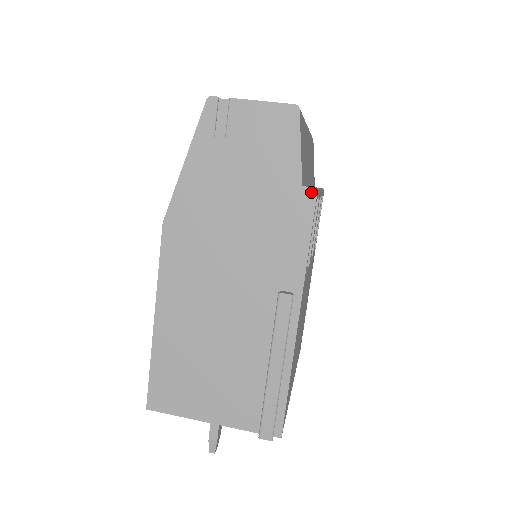
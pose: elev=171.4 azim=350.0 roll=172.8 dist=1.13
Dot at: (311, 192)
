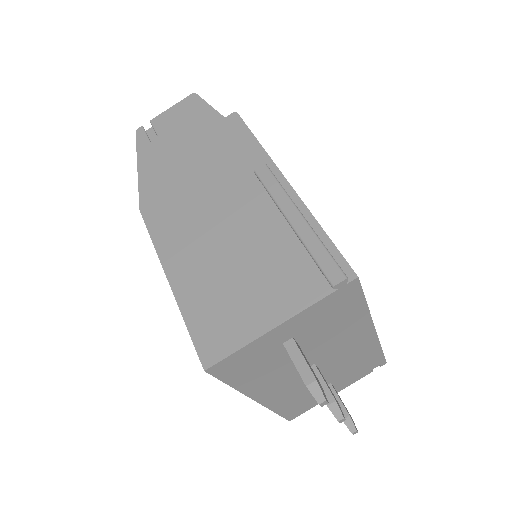
Dot at: (233, 115)
